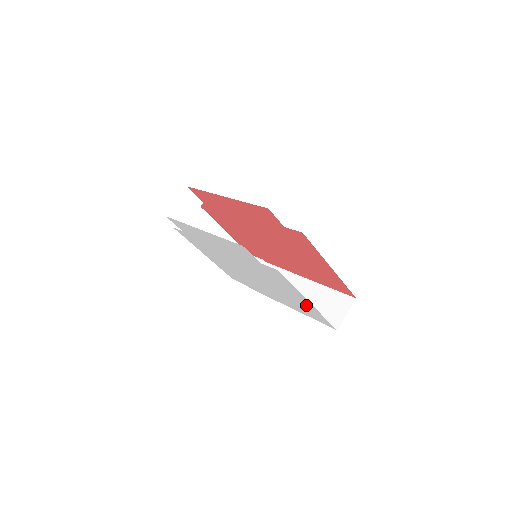
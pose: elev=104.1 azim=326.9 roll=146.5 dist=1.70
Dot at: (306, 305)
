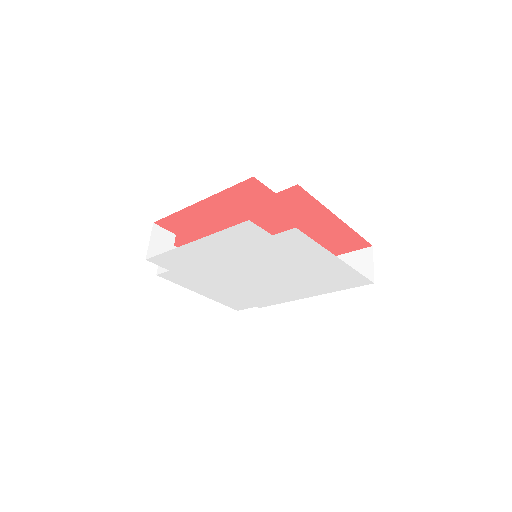
Dot at: (334, 269)
